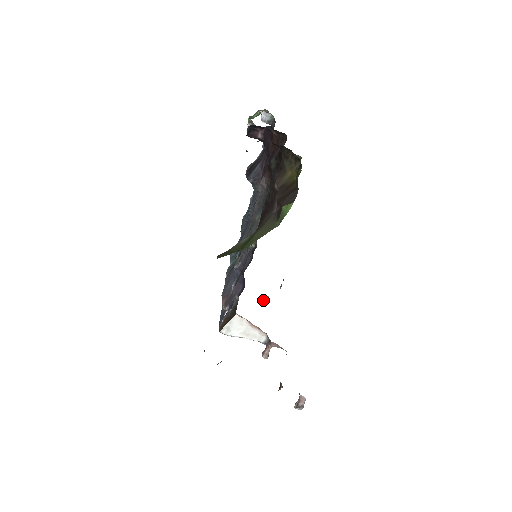
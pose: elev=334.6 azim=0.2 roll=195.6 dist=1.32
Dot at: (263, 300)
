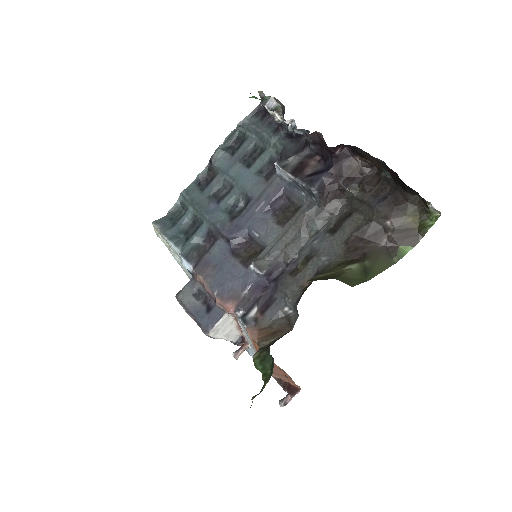
Dot at: occluded
